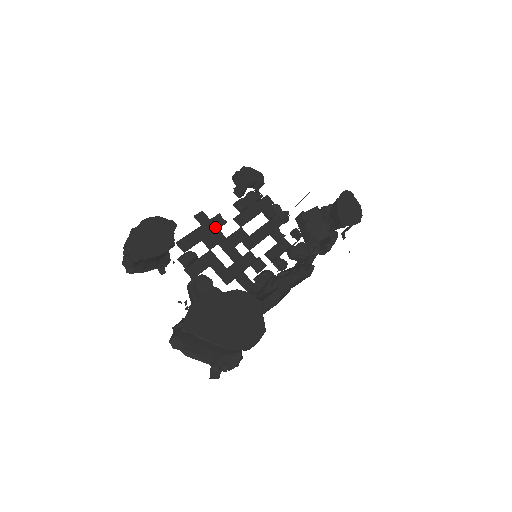
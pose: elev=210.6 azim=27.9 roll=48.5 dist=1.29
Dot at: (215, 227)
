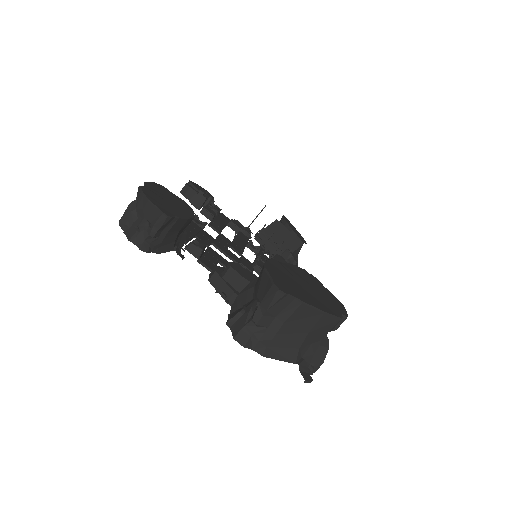
Dot at: (199, 227)
